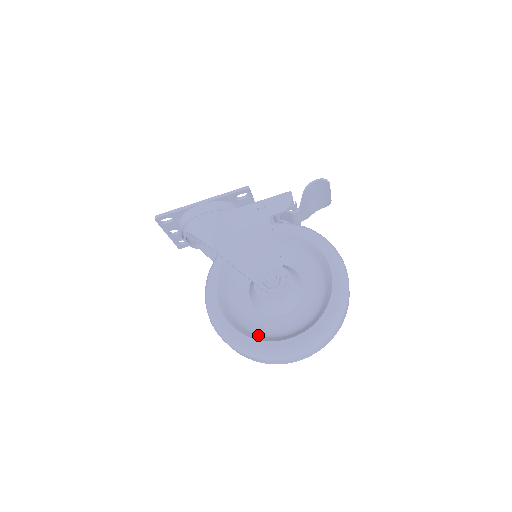
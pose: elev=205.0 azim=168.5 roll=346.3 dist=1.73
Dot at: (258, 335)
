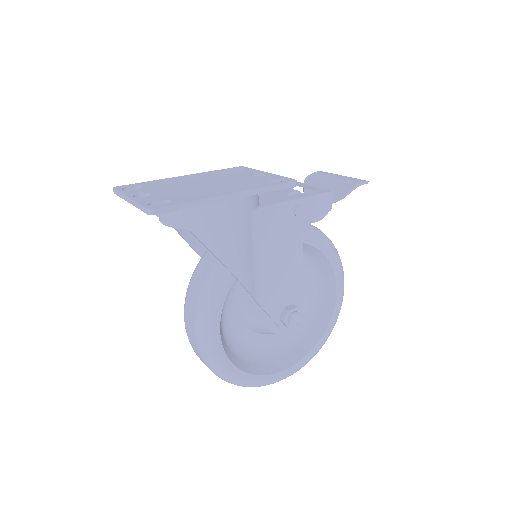
Dot at: (250, 362)
